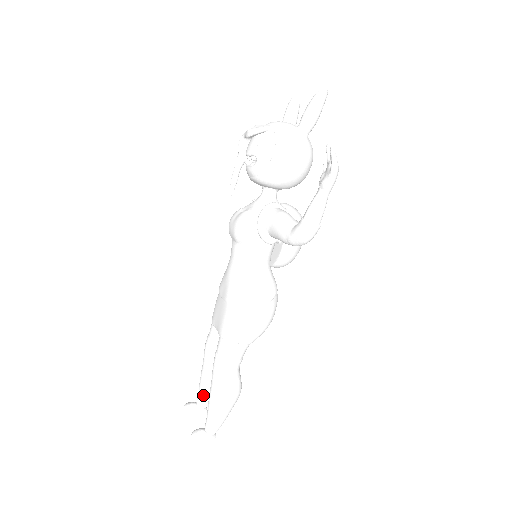
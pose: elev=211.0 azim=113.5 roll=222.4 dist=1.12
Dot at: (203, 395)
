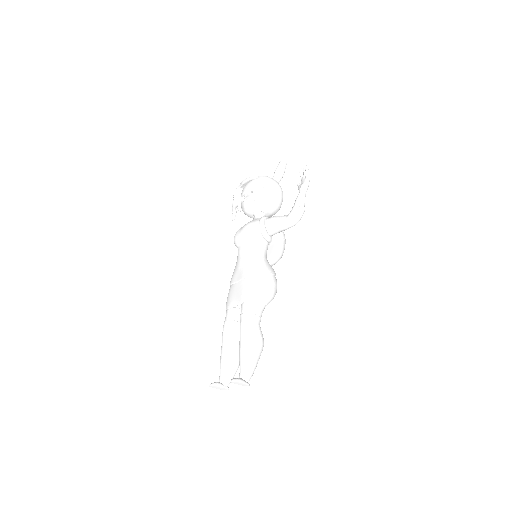
Dot at: (226, 370)
